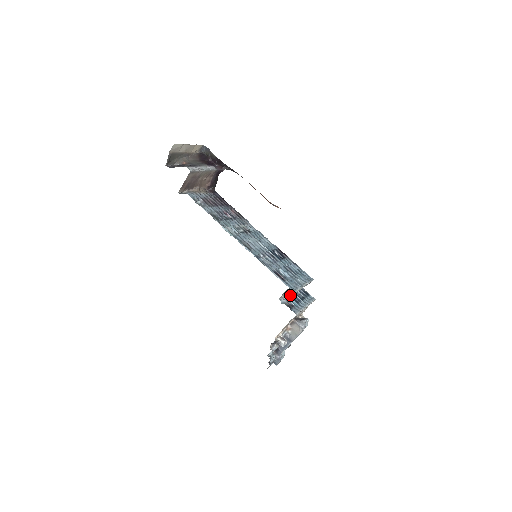
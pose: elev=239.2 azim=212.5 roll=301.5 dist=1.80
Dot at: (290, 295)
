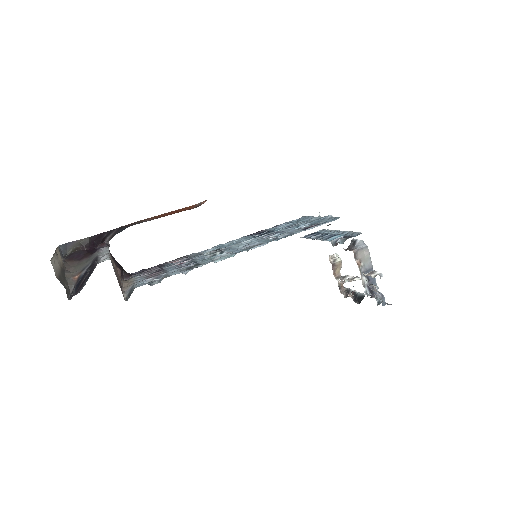
Dot at: occluded
